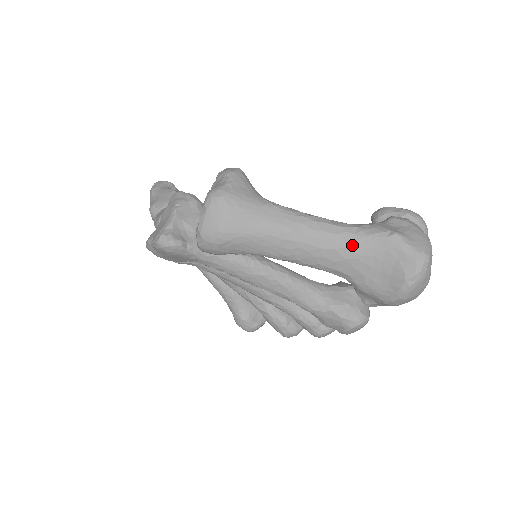
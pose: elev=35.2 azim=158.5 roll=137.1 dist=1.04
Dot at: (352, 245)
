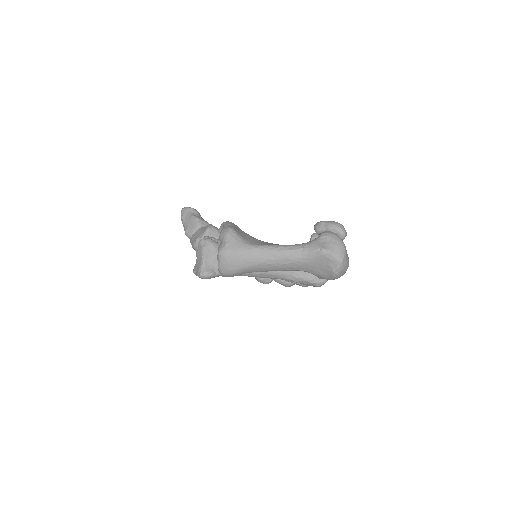
Dot at: (302, 259)
